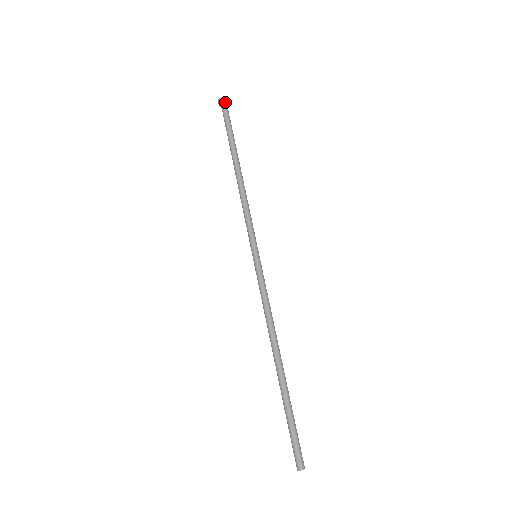
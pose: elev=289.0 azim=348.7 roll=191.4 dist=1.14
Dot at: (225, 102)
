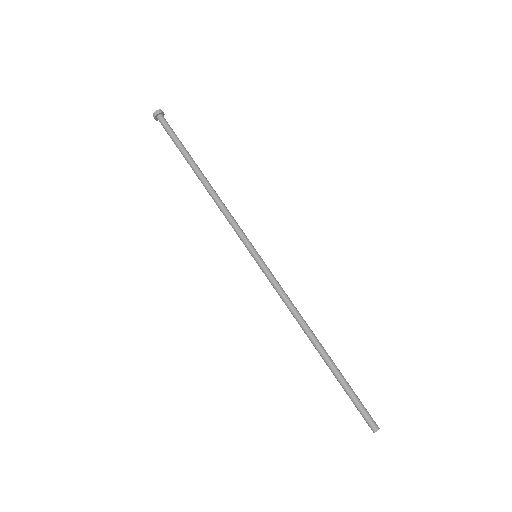
Dot at: (160, 115)
